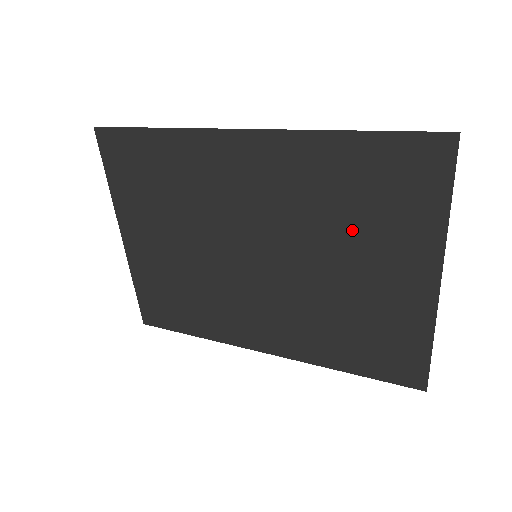
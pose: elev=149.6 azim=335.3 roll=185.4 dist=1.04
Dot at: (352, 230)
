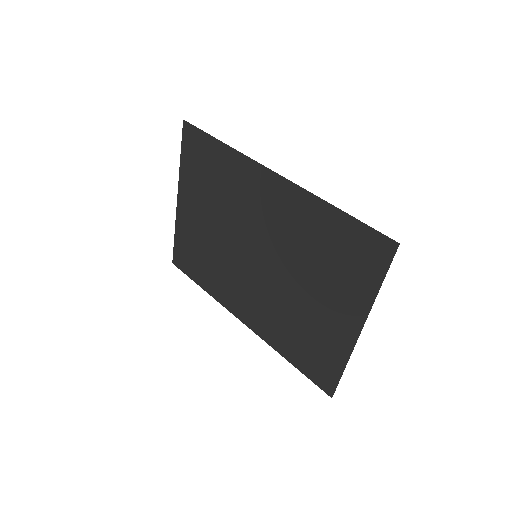
Dot at: (319, 270)
